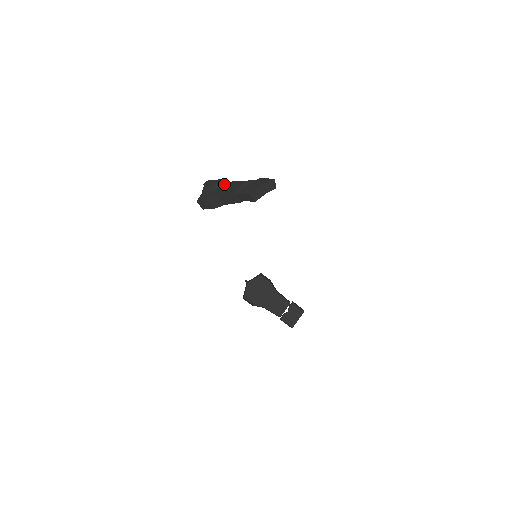
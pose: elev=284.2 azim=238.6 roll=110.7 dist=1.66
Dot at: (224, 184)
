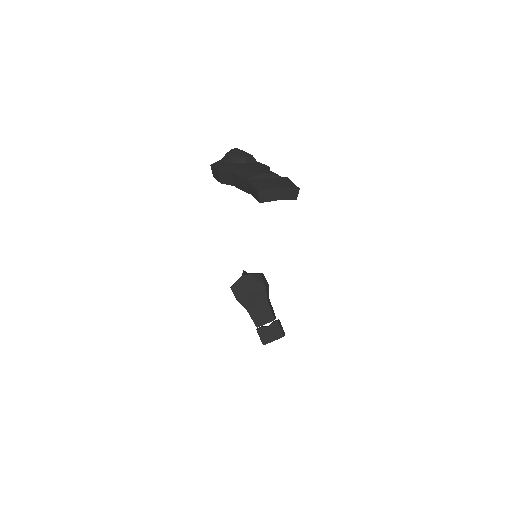
Dot at: (249, 162)
